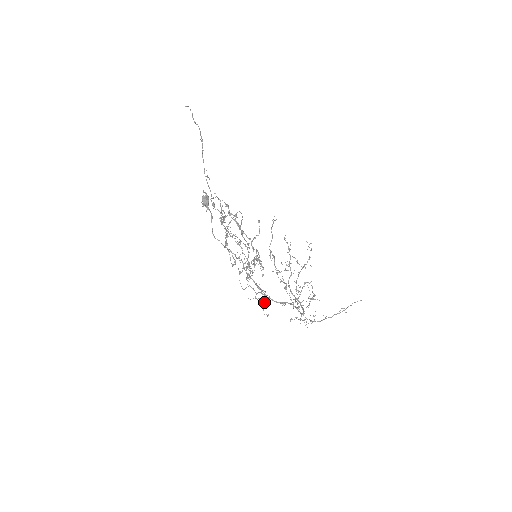
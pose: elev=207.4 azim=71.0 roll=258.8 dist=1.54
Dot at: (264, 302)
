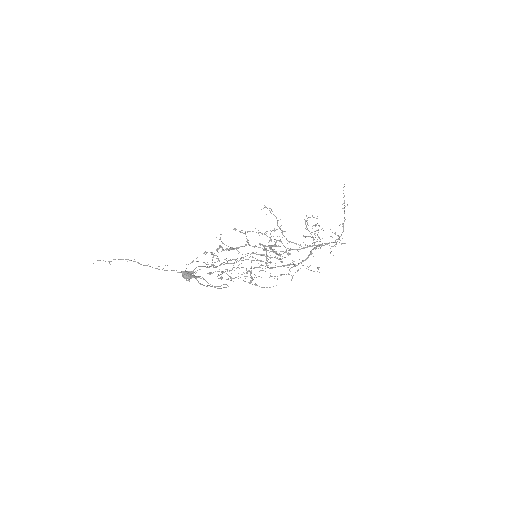
Dot at: occluded
